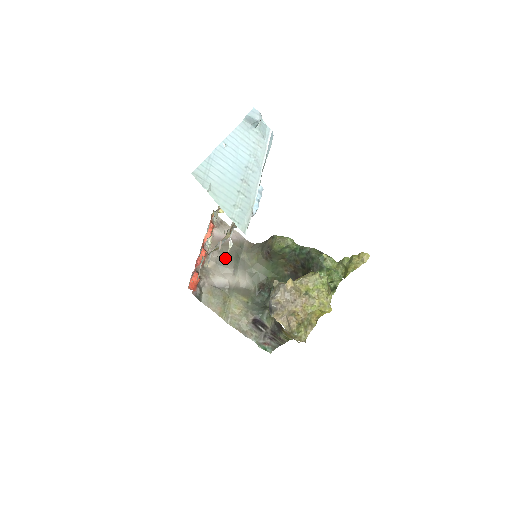
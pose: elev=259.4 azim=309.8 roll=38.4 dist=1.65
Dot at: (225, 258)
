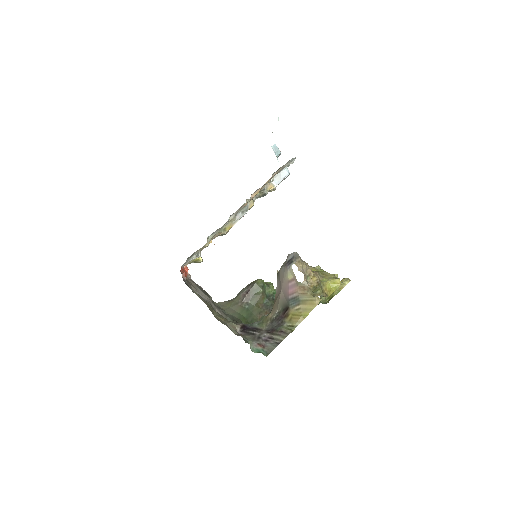
Dot at: (201, 290)
